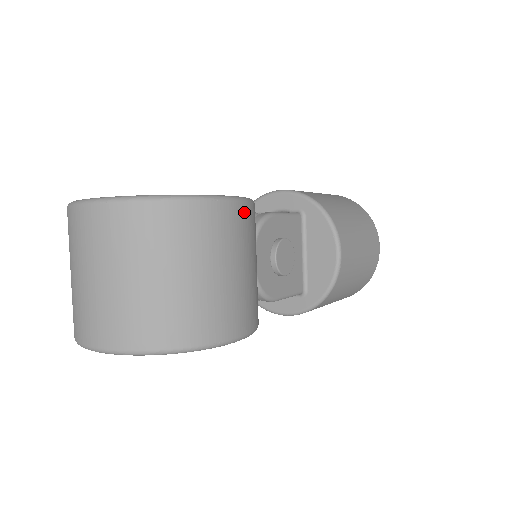
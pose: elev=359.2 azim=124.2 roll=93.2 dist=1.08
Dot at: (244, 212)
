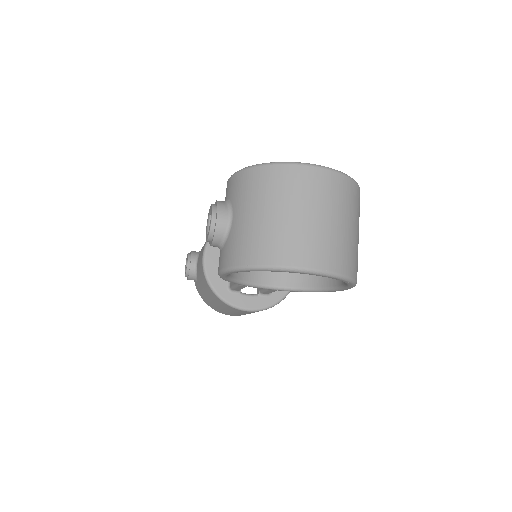
Dot at: occluded
